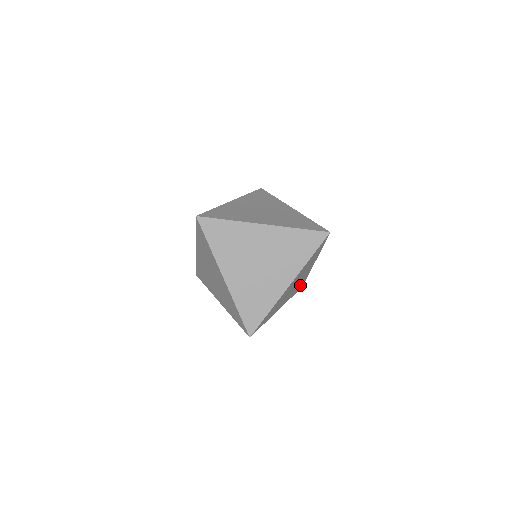
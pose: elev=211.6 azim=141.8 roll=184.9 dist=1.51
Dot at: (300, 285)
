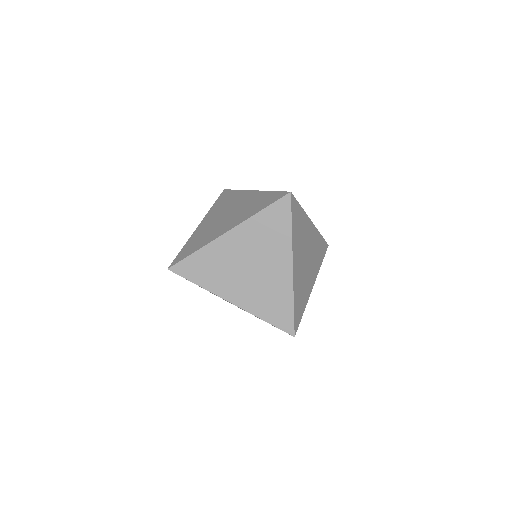
Dot at: occluded
